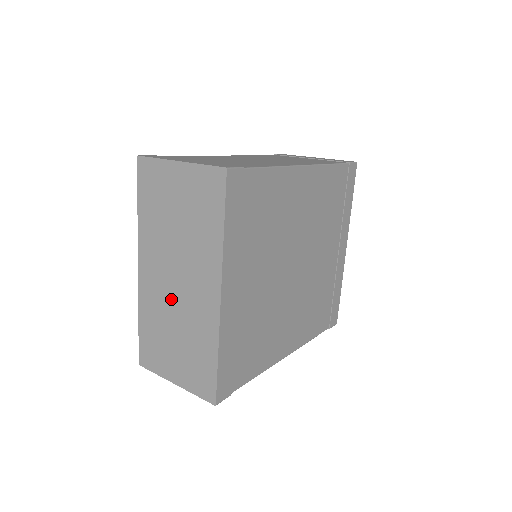
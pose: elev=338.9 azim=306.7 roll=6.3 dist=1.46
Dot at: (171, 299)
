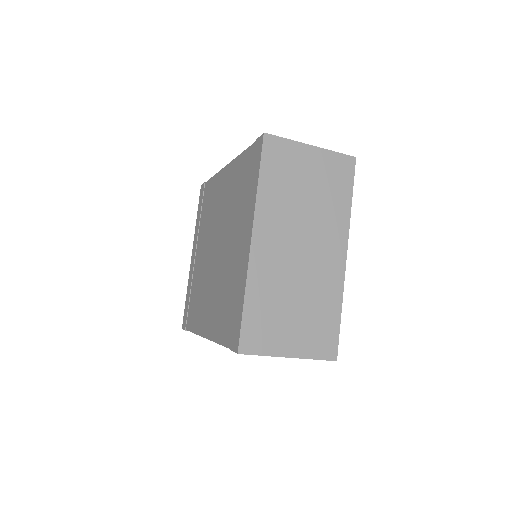
Dot at: (293, 267)
